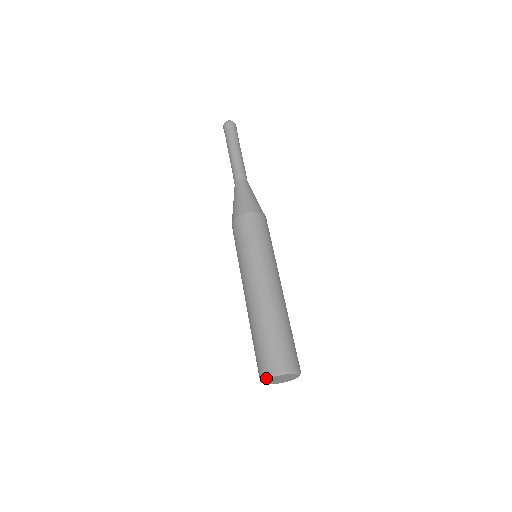
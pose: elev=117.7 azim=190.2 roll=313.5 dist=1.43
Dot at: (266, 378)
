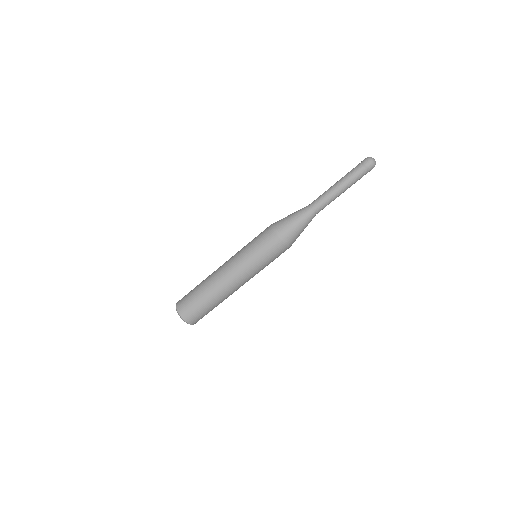
Dot at: (176, 309)
